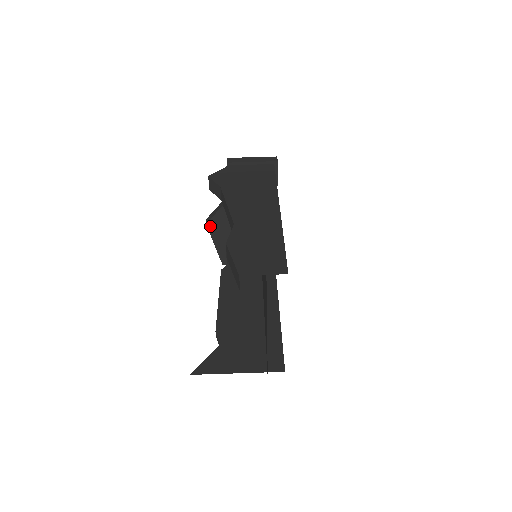
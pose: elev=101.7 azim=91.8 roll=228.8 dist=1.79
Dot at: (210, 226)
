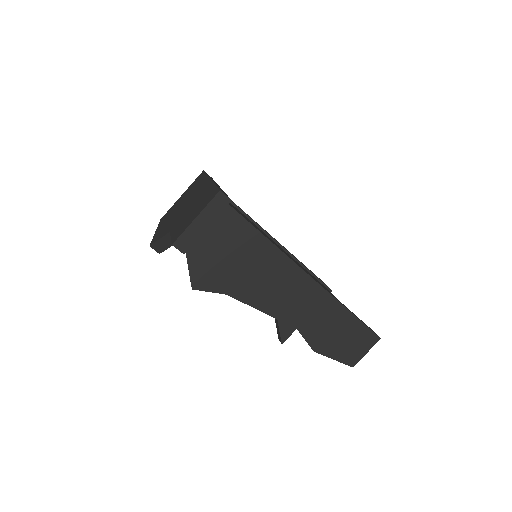
Dot at: occluded
